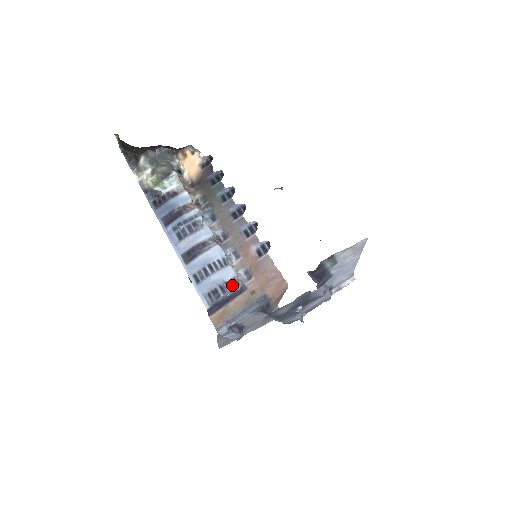
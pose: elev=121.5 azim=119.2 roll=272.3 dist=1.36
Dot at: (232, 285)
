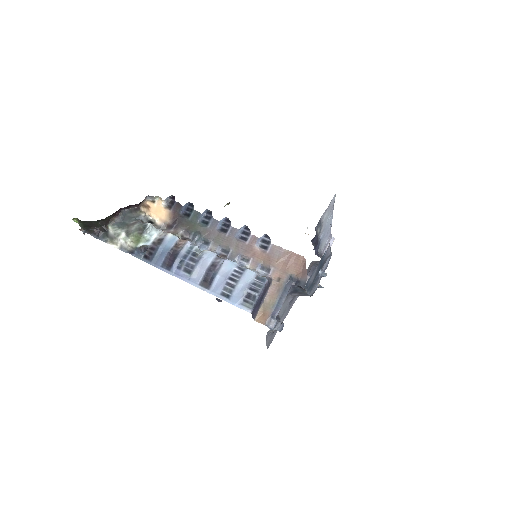
Dot at: (259, 282)
